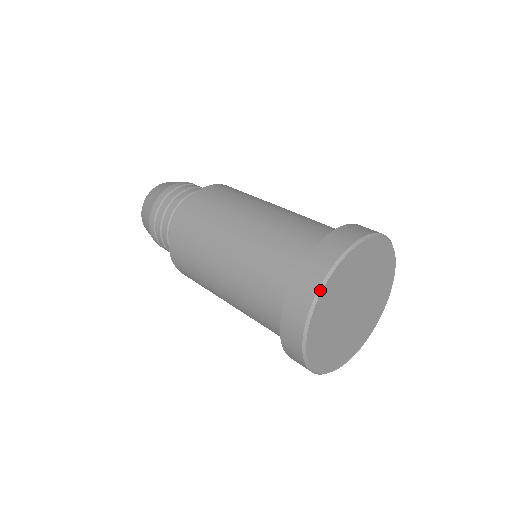
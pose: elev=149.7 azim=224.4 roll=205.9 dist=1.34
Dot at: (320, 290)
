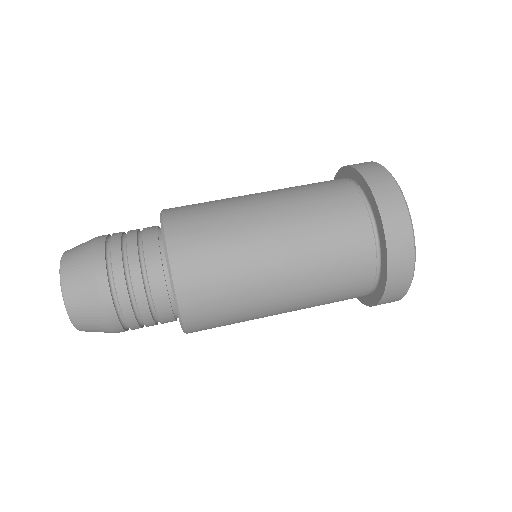
Dot at: (401, 298)
